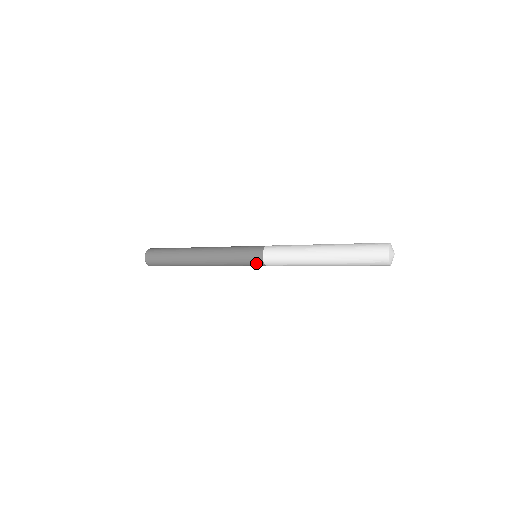
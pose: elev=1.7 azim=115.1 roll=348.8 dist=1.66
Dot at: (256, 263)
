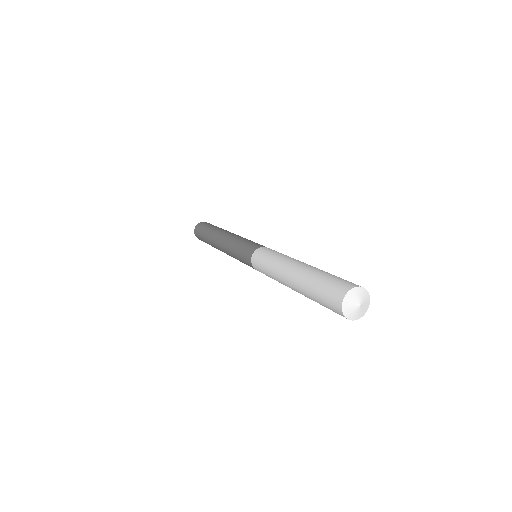
Dot at: occluded
